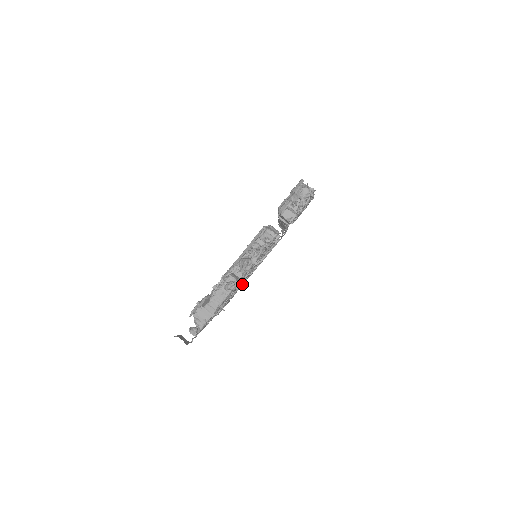
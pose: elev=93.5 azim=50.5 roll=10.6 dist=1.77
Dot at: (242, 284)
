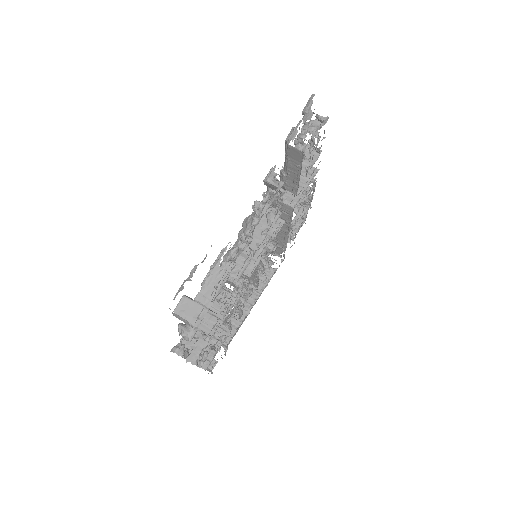
Dot at: (237, 328)
